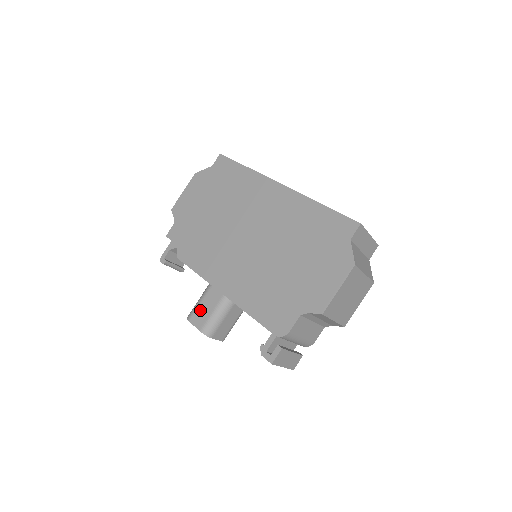
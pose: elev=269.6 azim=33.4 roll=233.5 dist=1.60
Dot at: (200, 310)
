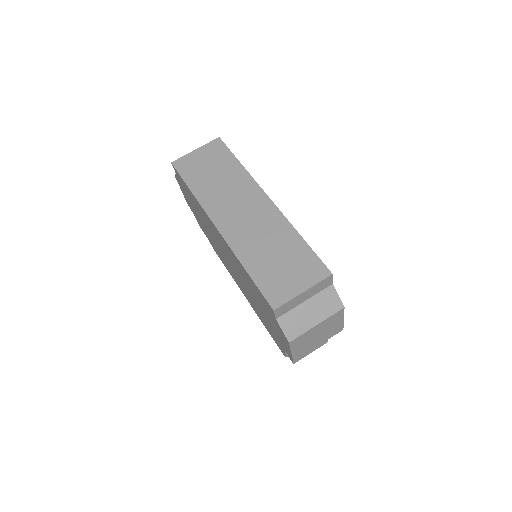
Dot at: occluded
